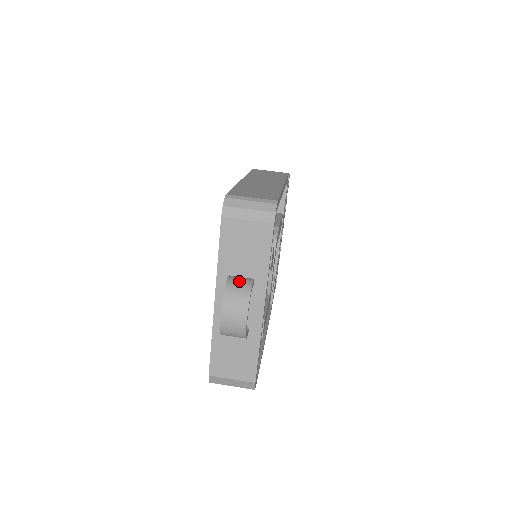
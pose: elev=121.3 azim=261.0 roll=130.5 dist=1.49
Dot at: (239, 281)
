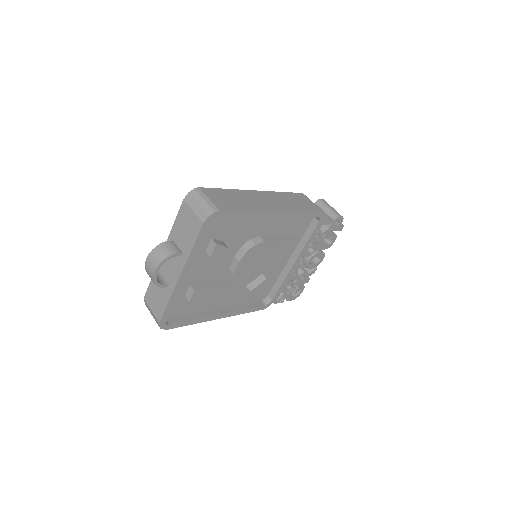
Dot at: (170, 247)
